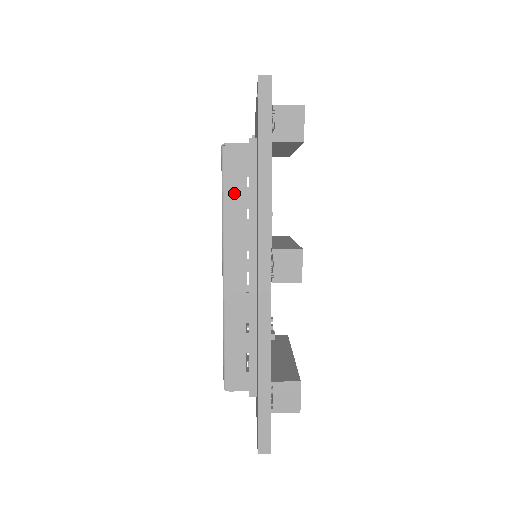
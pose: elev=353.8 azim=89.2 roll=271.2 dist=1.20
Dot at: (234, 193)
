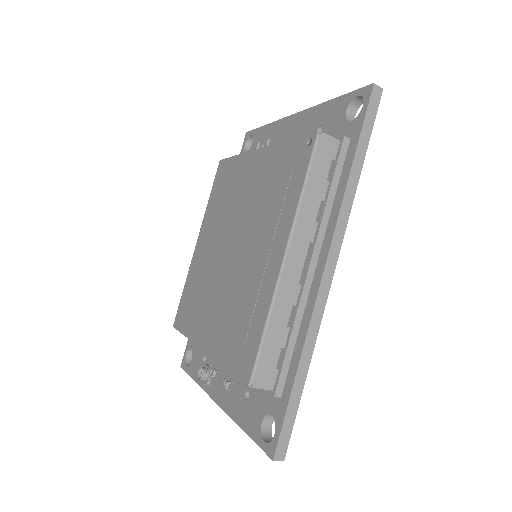
Dot at: (316, 182)
